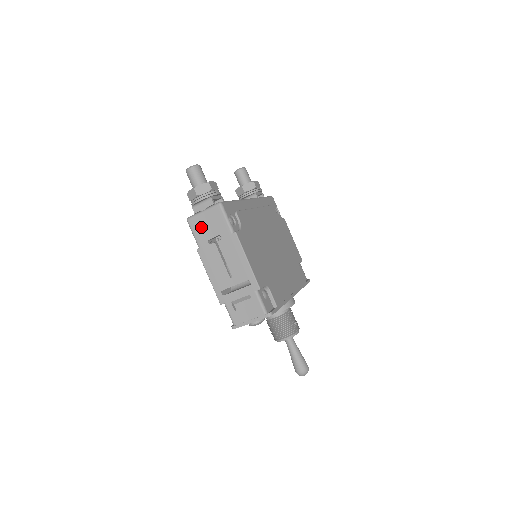
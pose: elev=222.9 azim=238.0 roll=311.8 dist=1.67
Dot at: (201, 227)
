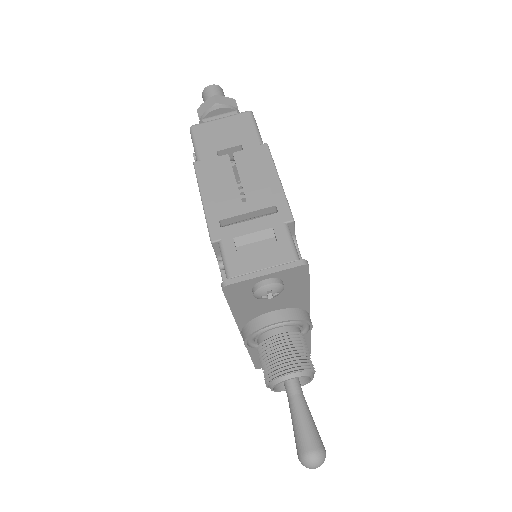
Dot at: (211, 135)
